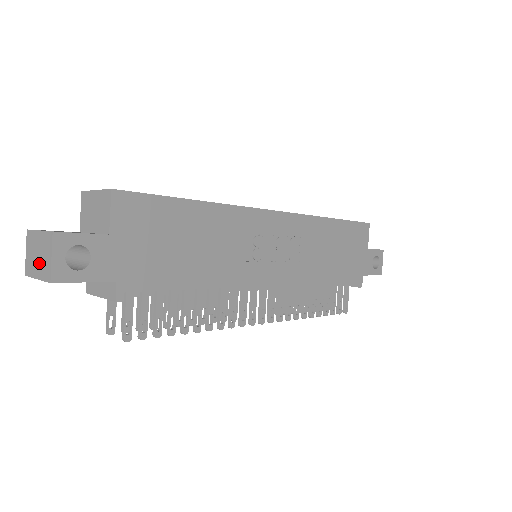
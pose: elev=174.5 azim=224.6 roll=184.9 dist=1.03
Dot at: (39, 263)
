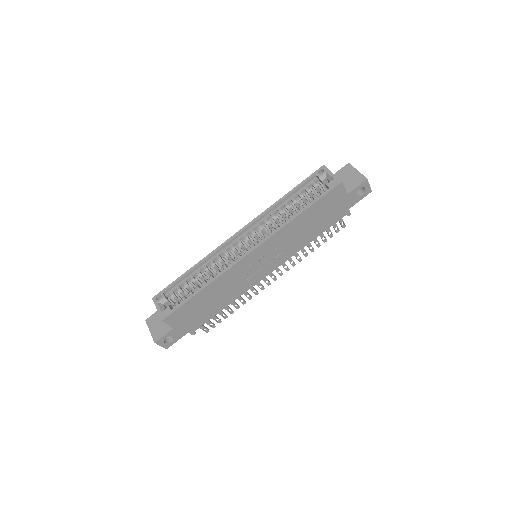
Dot at: occluded
